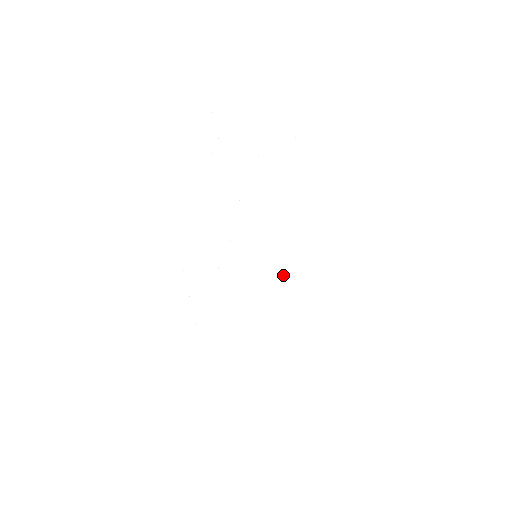
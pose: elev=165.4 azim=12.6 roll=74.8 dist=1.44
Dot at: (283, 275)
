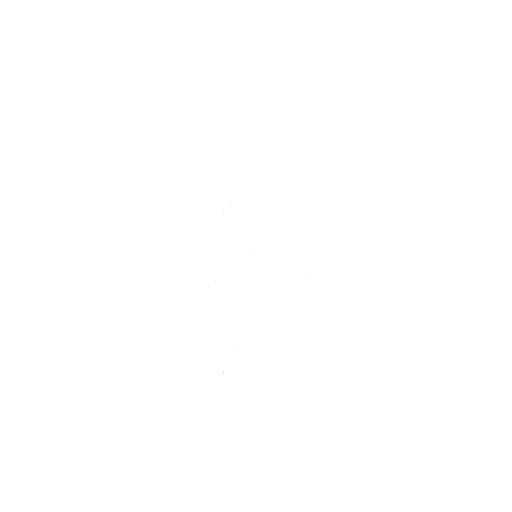
Dot at: occluded
